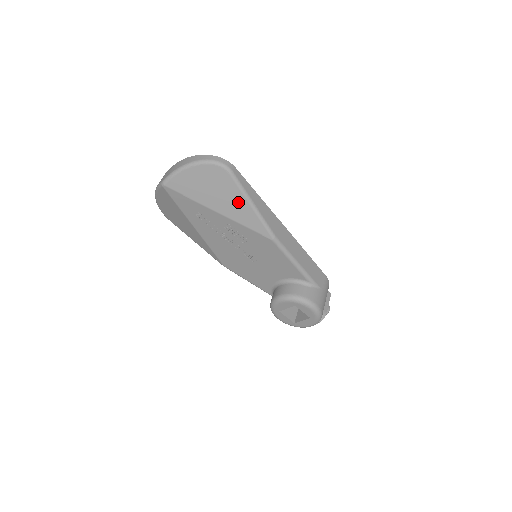
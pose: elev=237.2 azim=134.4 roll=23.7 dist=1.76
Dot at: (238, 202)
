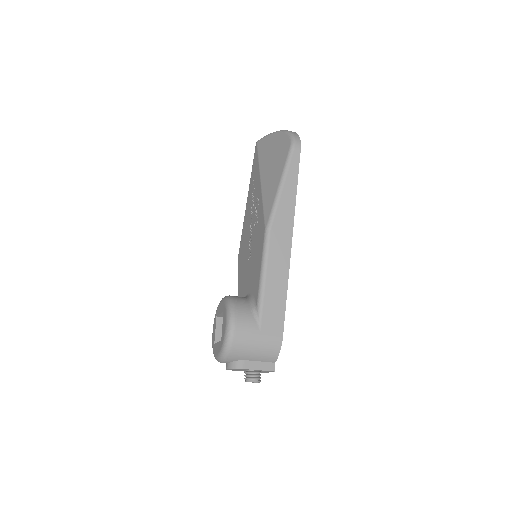
Dot at: (276, 177)
